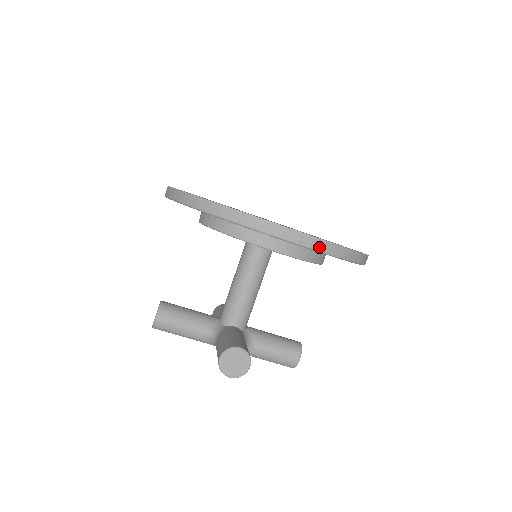
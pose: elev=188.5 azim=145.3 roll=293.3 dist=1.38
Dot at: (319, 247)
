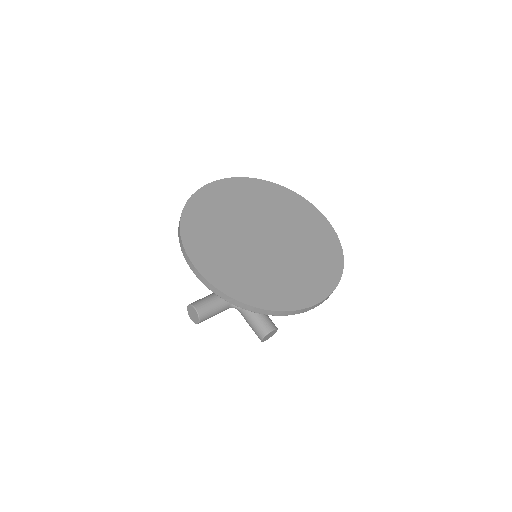
Dot at: occluded
